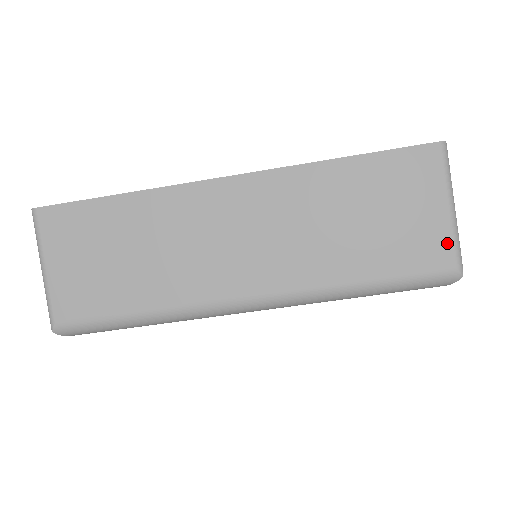
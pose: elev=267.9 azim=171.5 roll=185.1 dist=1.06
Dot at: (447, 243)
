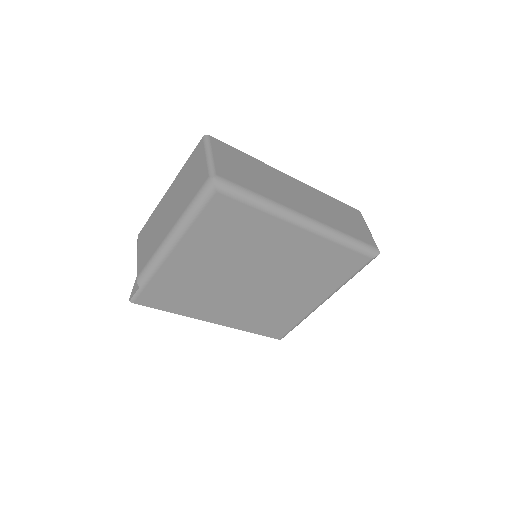
Dot at: (372, 239)
